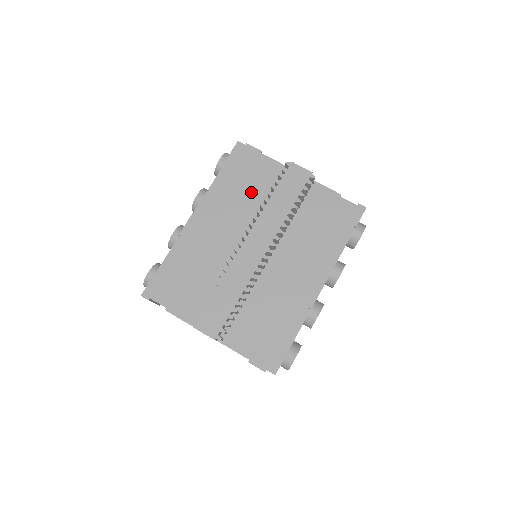
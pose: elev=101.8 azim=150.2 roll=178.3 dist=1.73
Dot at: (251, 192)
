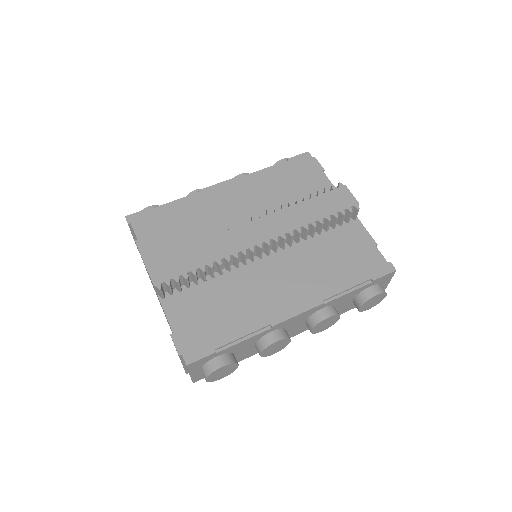
Dot at: (290, 194)
